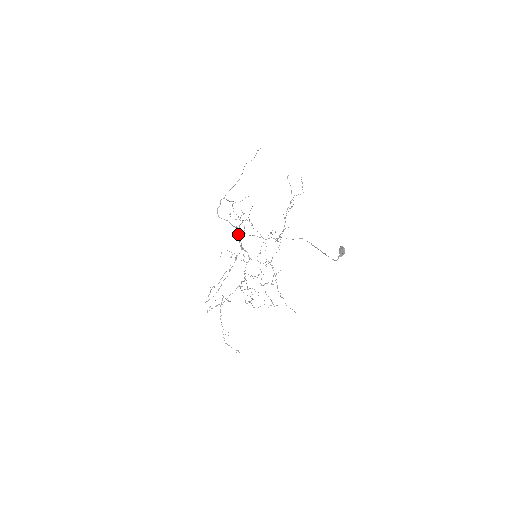
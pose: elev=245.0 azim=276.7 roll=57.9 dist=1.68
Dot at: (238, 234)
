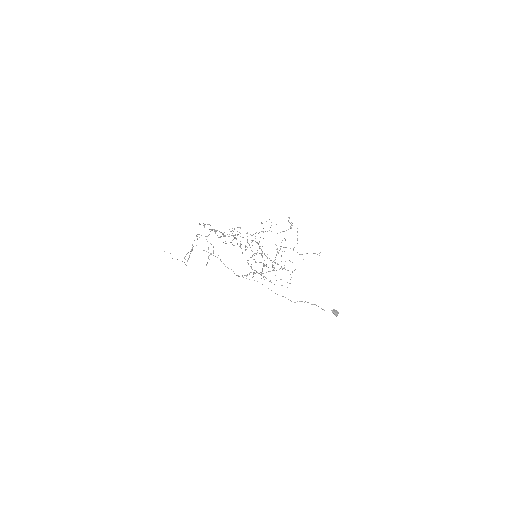
Dot at: occluded
